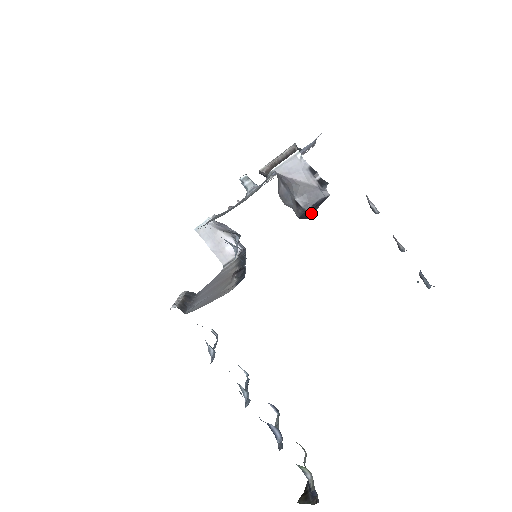
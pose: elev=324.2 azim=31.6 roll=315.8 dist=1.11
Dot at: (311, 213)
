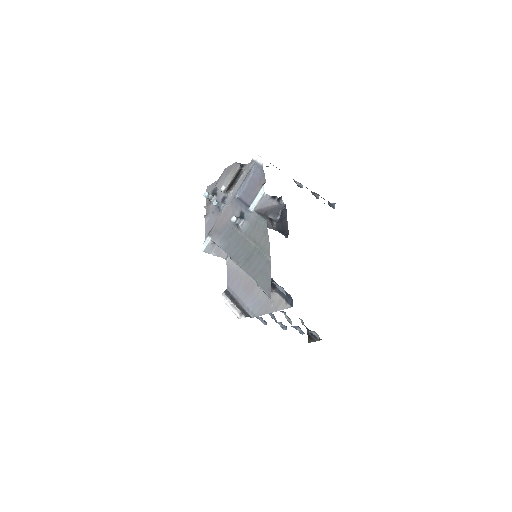
Dot at: (286, 227)
